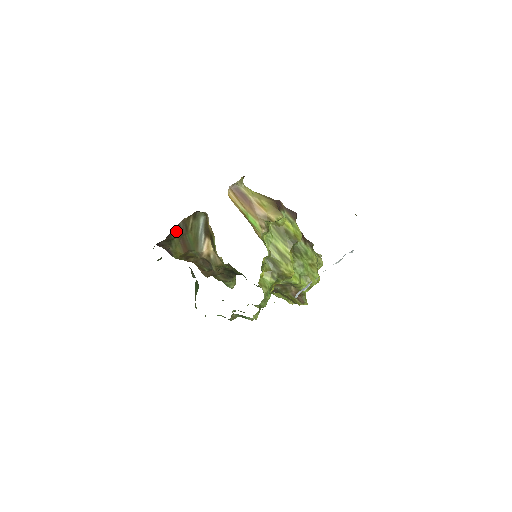
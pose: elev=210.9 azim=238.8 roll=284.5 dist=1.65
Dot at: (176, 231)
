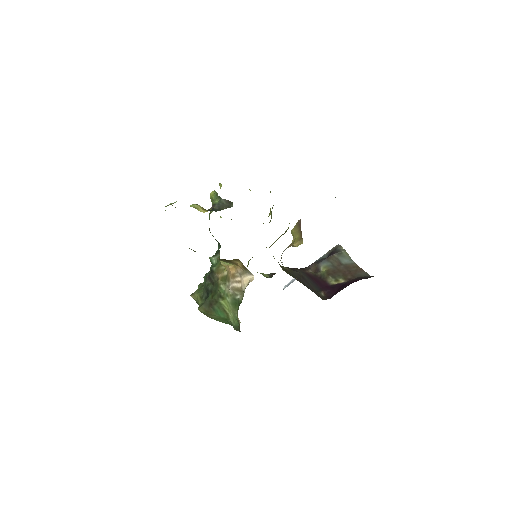
Dot at: occluded
